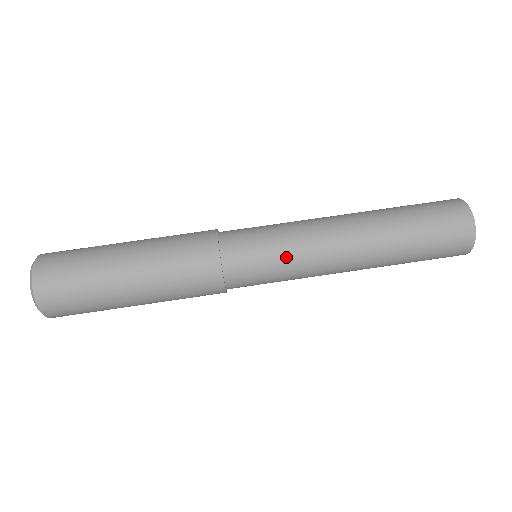
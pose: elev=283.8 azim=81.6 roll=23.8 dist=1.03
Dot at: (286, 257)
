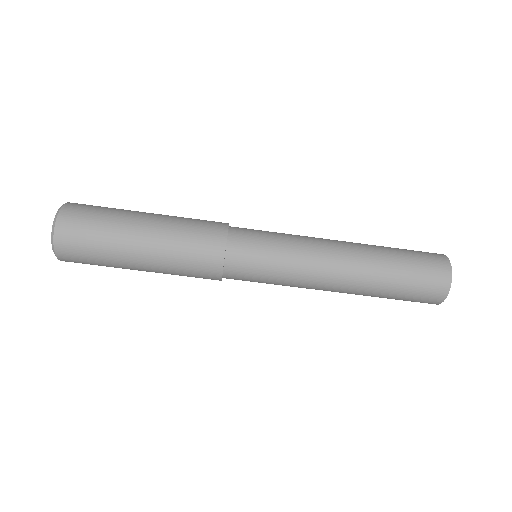
Dot at: (283, 258)
